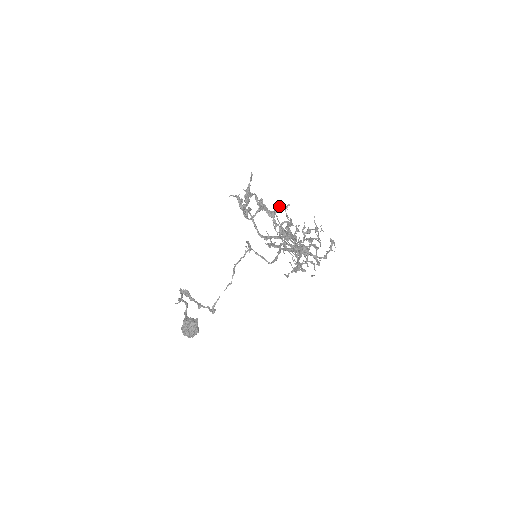
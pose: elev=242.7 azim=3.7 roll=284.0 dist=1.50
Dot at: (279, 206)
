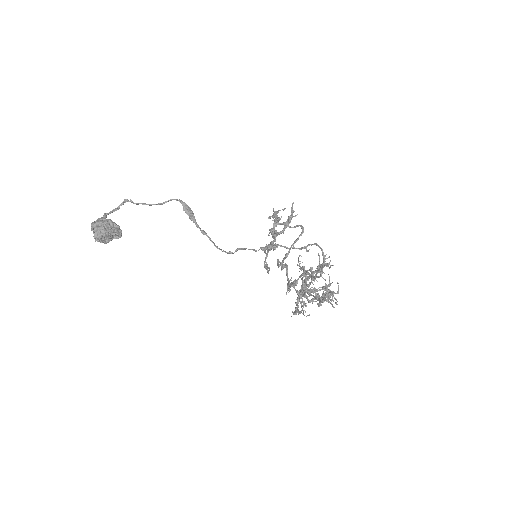
Dot at: (275, 247)
